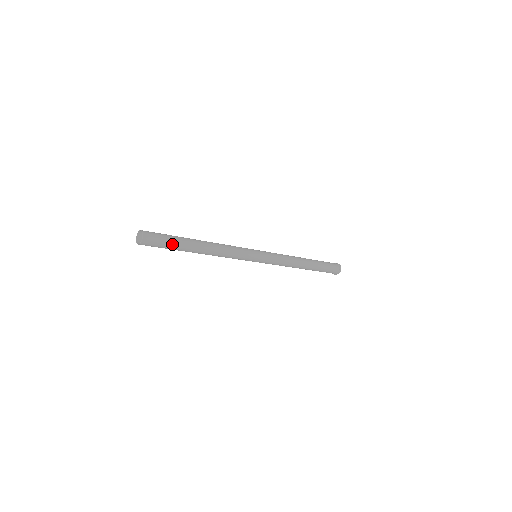
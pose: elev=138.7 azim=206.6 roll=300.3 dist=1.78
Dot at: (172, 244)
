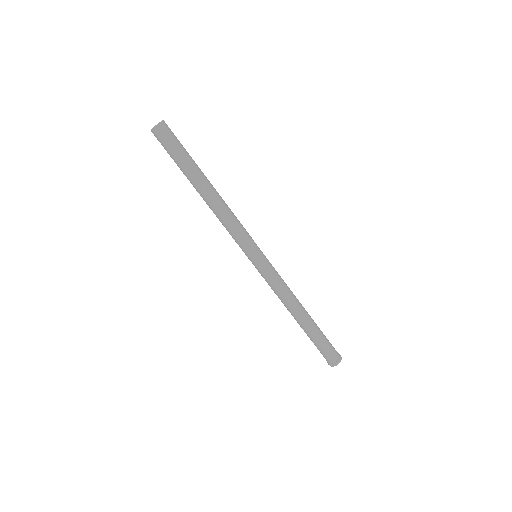
Dot at: (180, 158)
